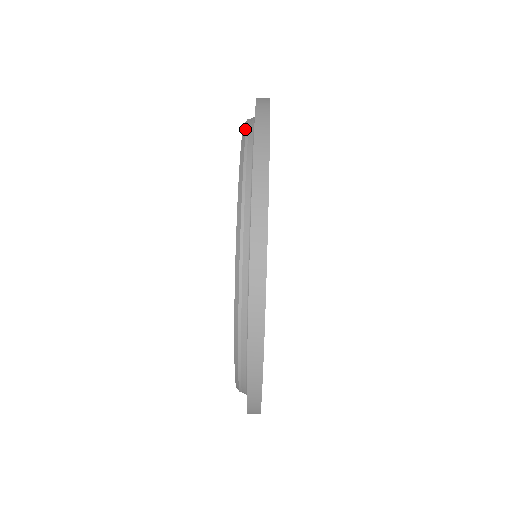
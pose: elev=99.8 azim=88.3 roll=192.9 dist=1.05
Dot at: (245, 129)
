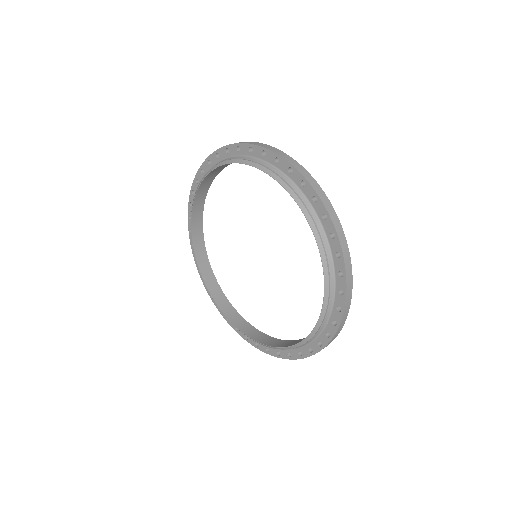
Dot at: (191, 225)
